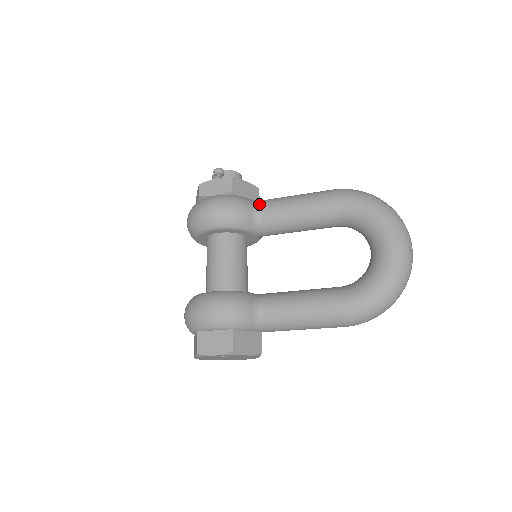
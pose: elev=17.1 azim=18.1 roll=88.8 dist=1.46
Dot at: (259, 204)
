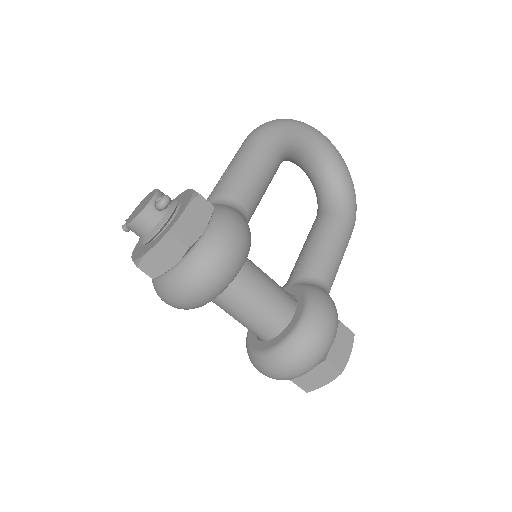
Dot at: (230, 201)
